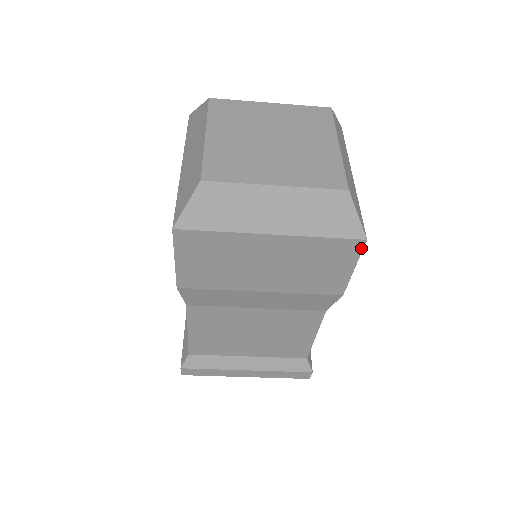
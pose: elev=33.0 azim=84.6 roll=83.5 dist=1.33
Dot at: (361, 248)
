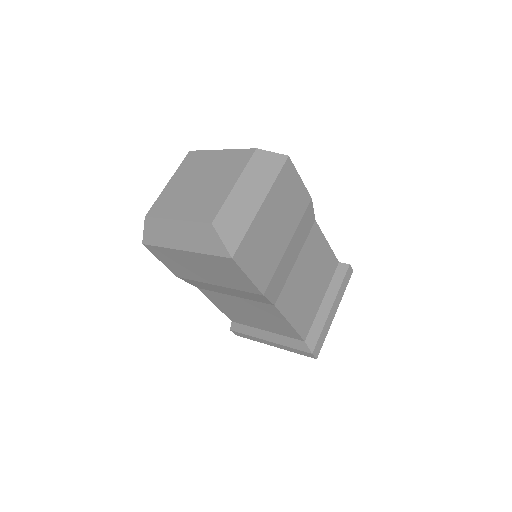
Dot at: (235, 263)
